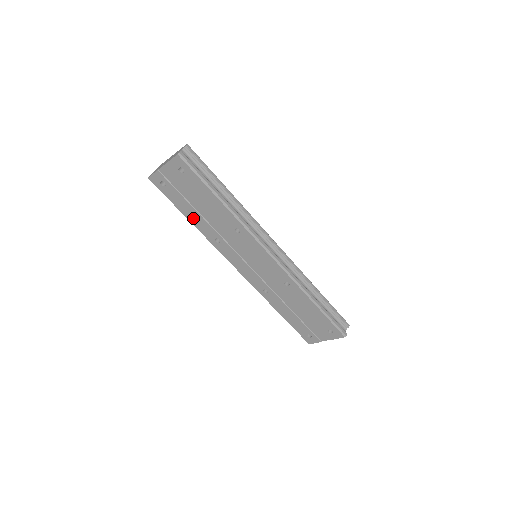
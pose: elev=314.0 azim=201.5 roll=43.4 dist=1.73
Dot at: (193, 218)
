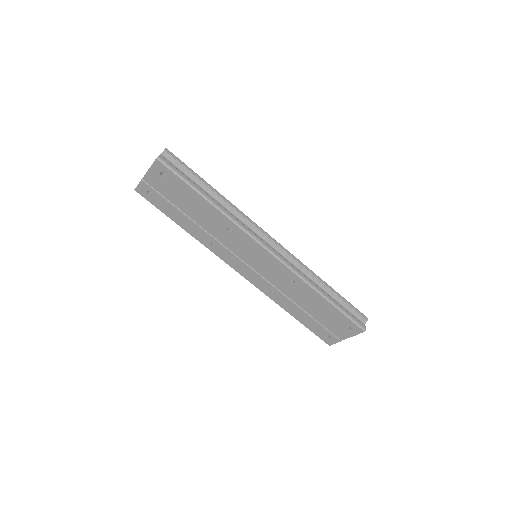
Dot at: (185, 225)
